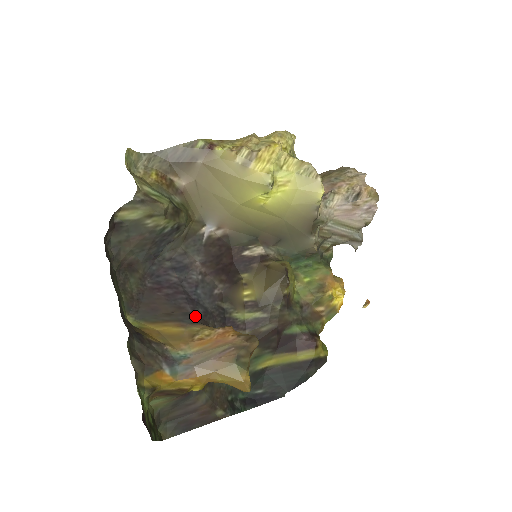
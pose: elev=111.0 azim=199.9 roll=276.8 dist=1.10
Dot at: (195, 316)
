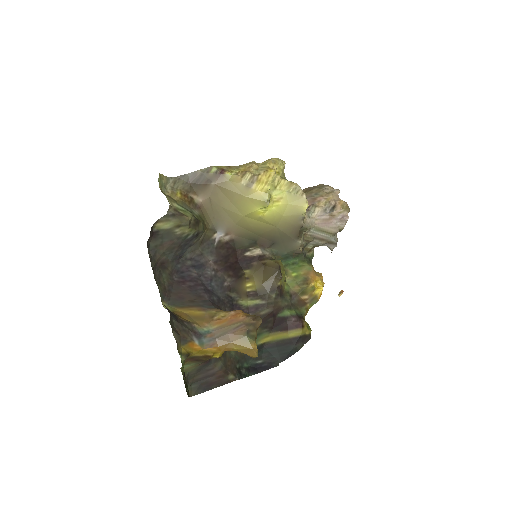
Dot at: (211, 303)
